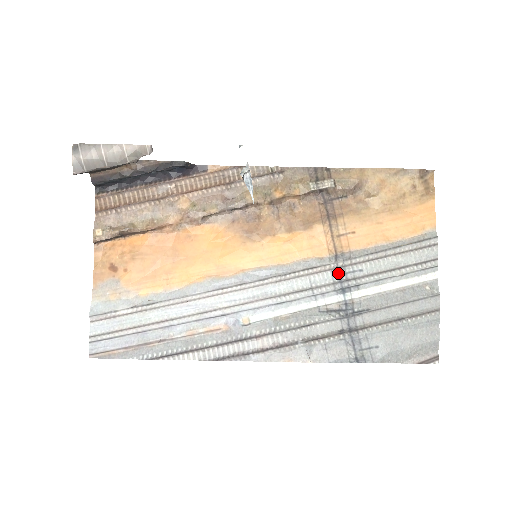
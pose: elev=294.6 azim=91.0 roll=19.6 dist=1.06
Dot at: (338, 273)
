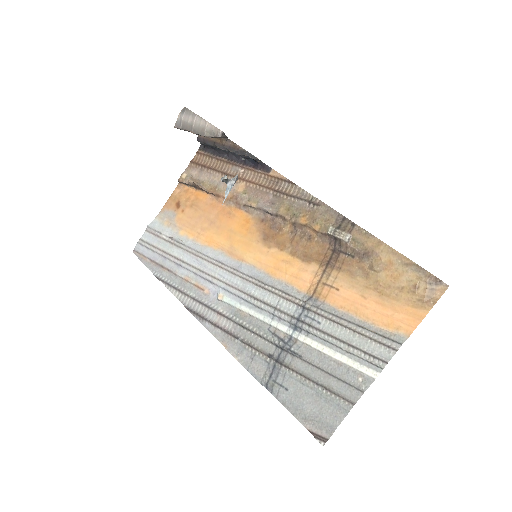
Dot at: (301, 311)
